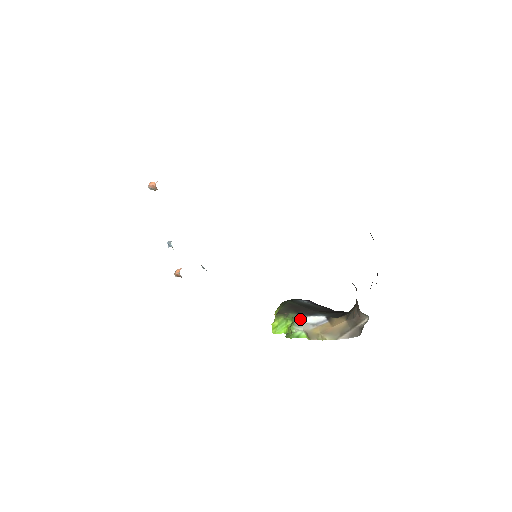
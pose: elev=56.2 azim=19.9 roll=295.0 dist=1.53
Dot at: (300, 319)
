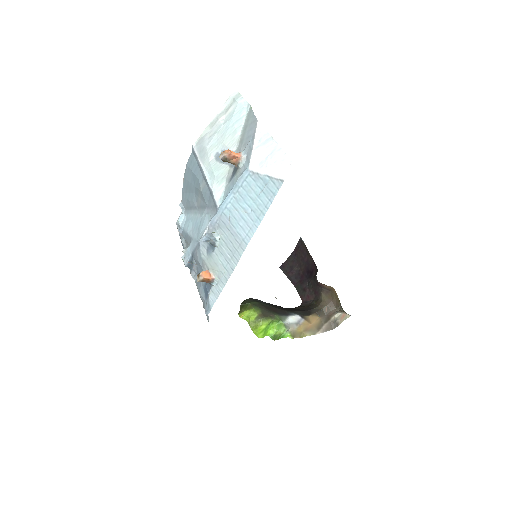
Dot at: (286, 320)
